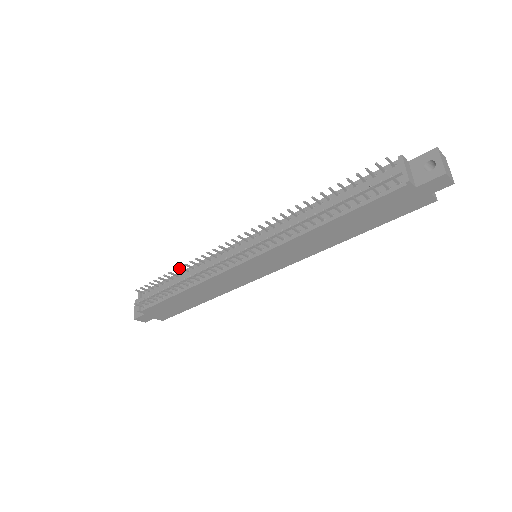
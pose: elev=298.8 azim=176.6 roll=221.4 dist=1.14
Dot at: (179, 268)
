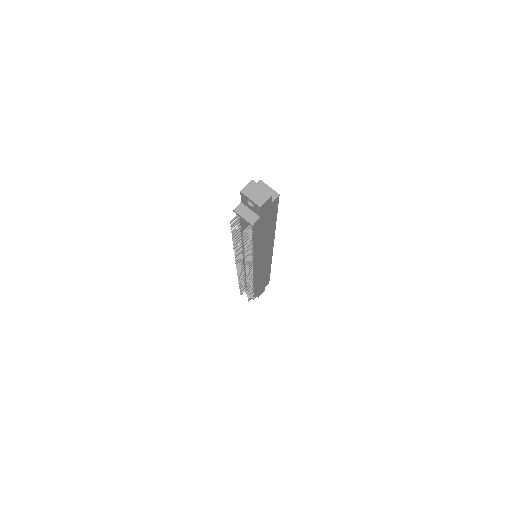
Dot at: (239, 283)
